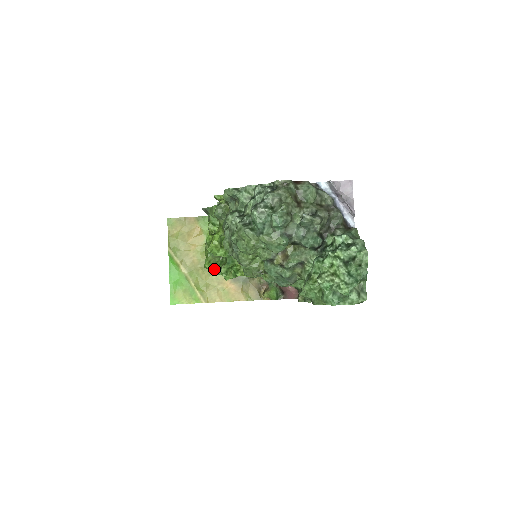
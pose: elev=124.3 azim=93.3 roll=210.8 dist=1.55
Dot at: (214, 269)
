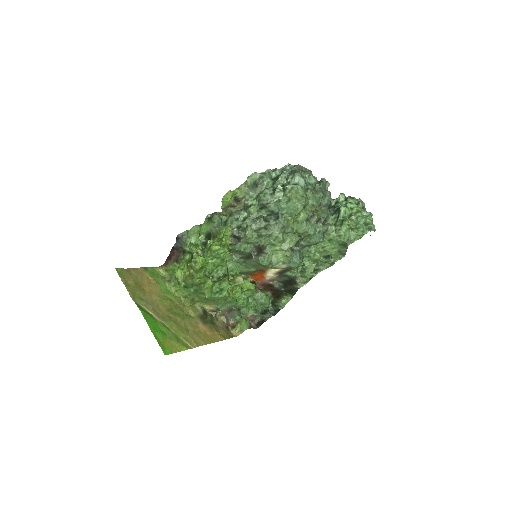
Dot at: (210, 290)
